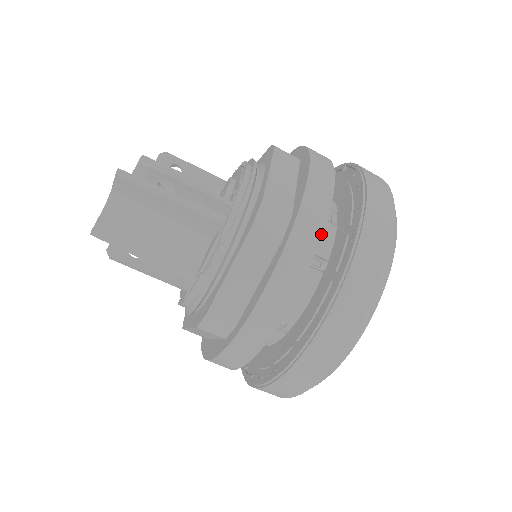
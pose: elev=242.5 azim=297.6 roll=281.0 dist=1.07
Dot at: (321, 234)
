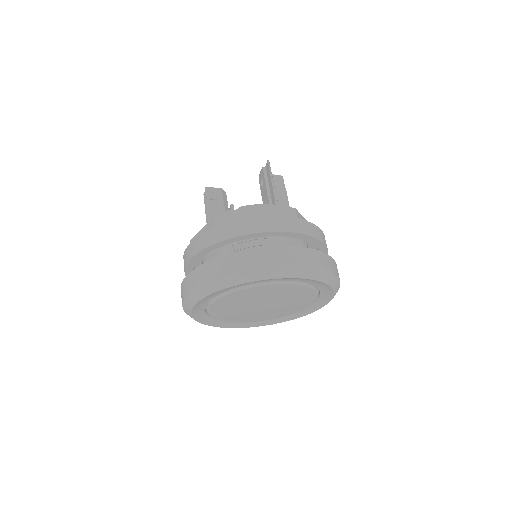
Dot at: occluded
